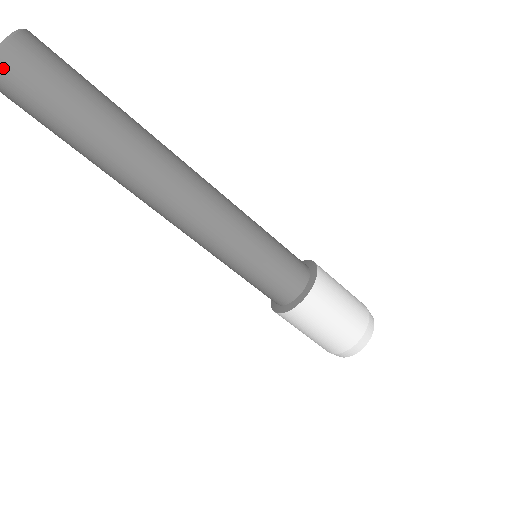
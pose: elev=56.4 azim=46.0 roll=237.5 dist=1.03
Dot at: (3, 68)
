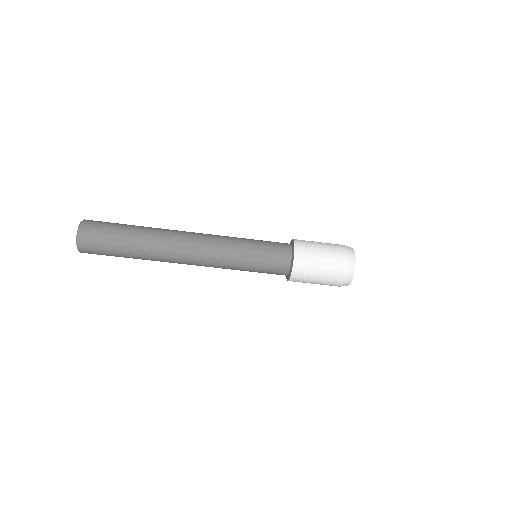
Dot at: (84, 231)
